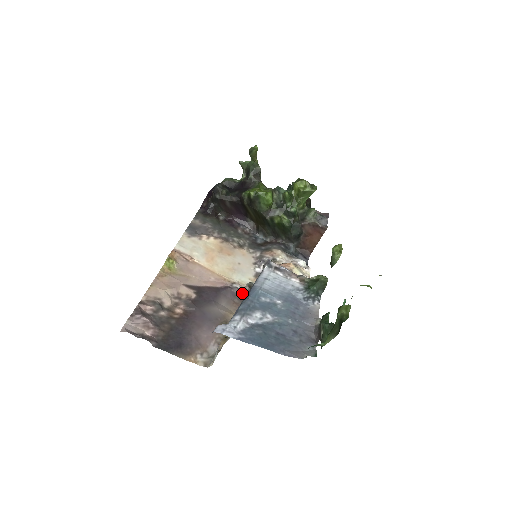
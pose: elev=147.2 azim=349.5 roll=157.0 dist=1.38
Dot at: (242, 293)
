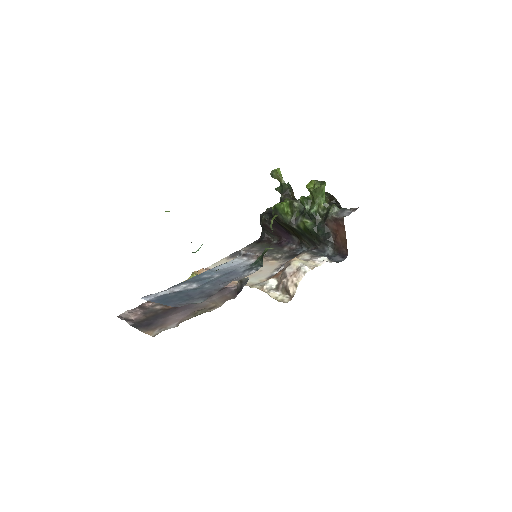
Dot at: (237, 289)
